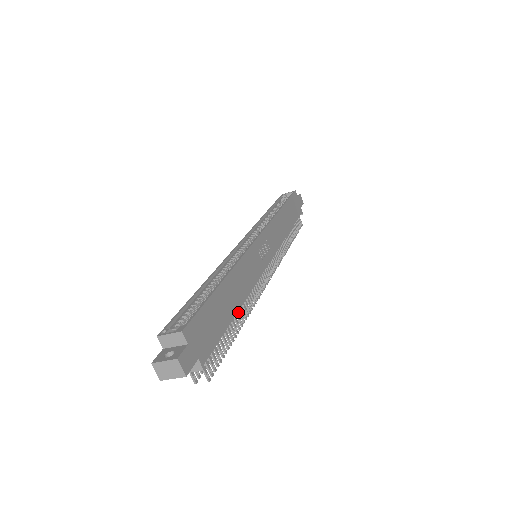
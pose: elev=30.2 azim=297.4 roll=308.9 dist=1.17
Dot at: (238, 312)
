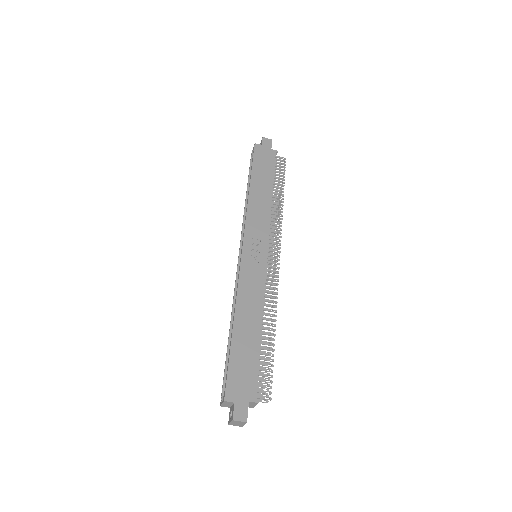
Dot at: occluded
